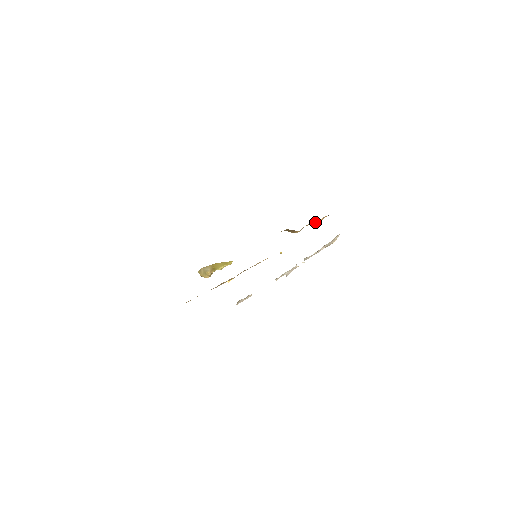
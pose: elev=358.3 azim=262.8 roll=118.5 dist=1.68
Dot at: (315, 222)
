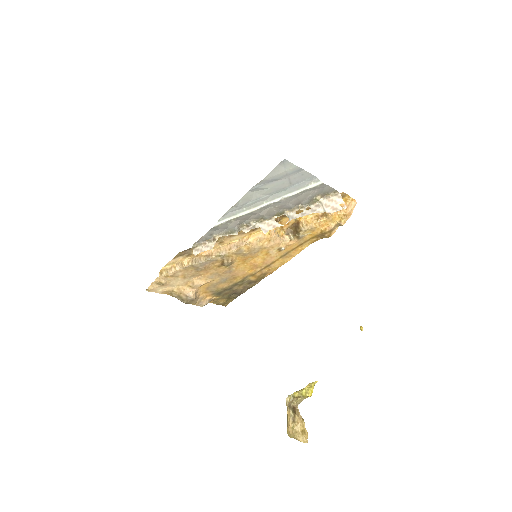
Dot at: (325, 214)
